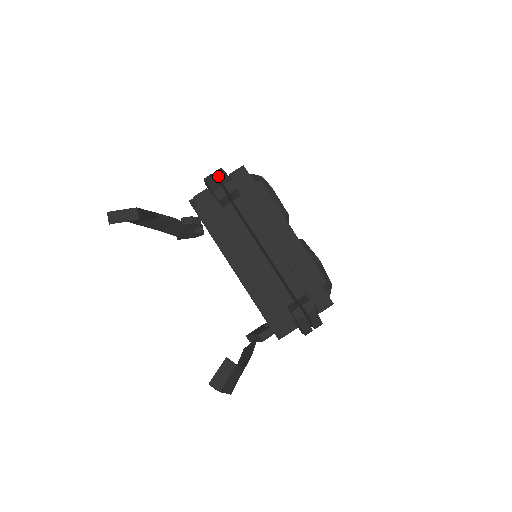
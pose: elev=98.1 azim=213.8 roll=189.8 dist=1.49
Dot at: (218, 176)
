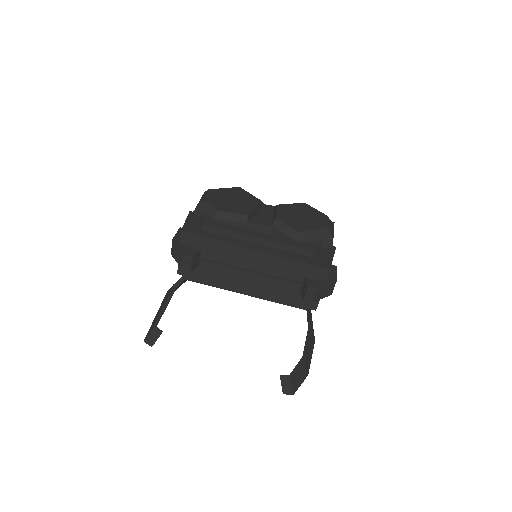
Dot at: (175, 251)
